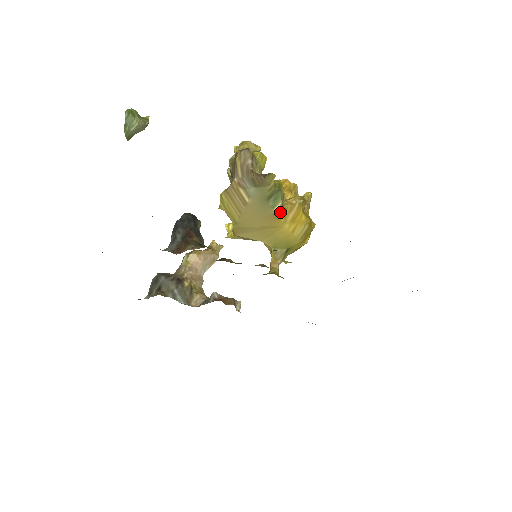
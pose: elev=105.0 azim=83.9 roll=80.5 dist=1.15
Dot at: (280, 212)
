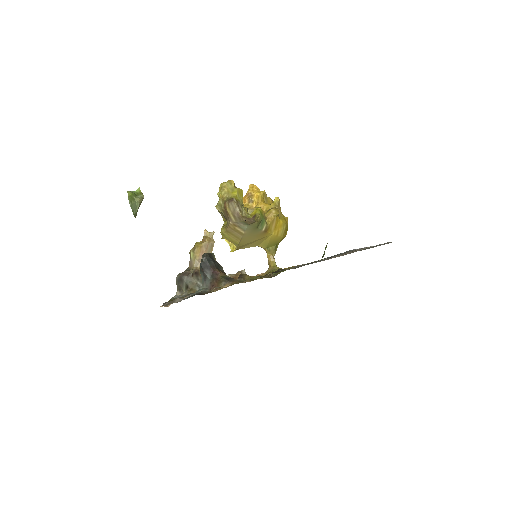
Dot at: (267, 229)
